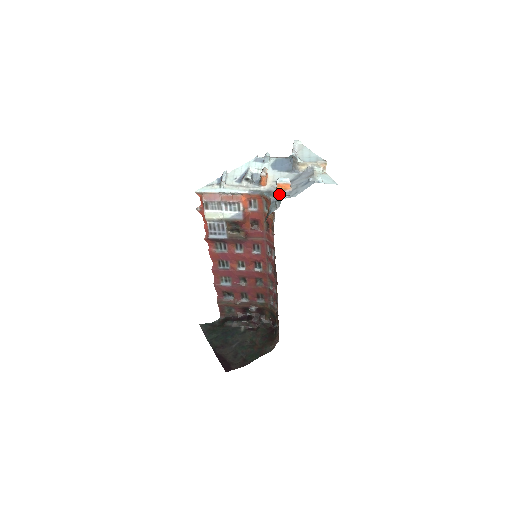
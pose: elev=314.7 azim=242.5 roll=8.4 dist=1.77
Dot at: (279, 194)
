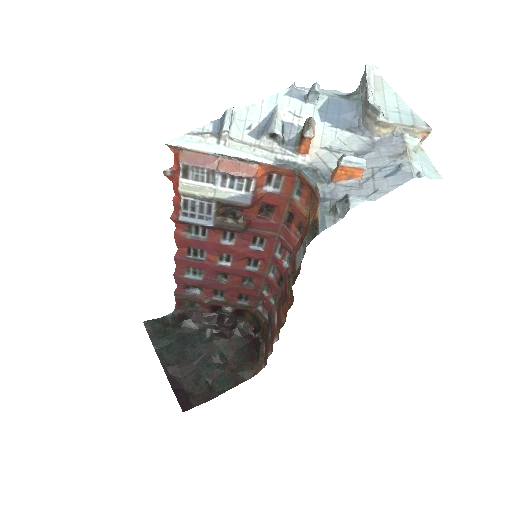
Dot at: (336, 183)
